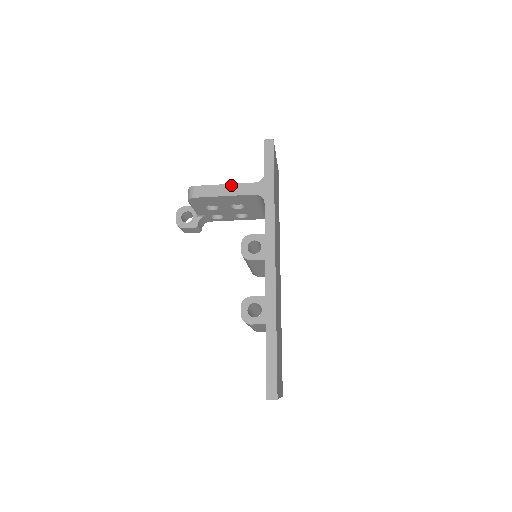
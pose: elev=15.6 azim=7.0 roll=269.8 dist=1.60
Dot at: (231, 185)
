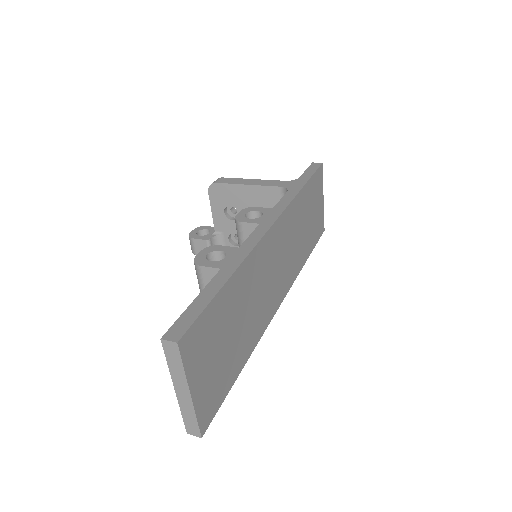
Dot at: (259, 180)
